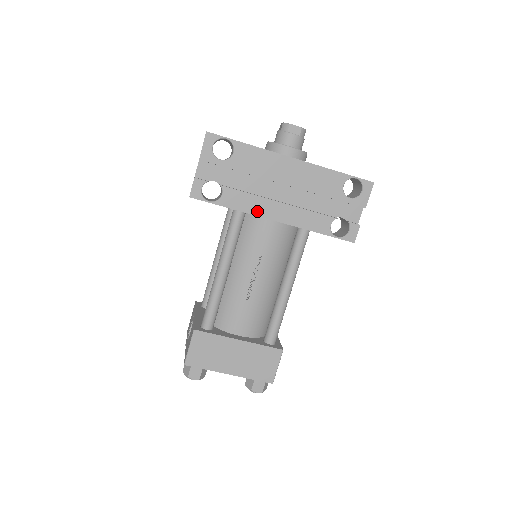
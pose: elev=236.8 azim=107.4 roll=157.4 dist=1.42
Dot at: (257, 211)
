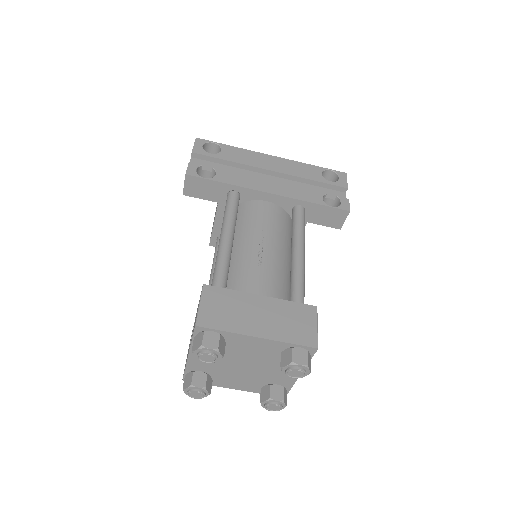
Dot at: (251, 186)
